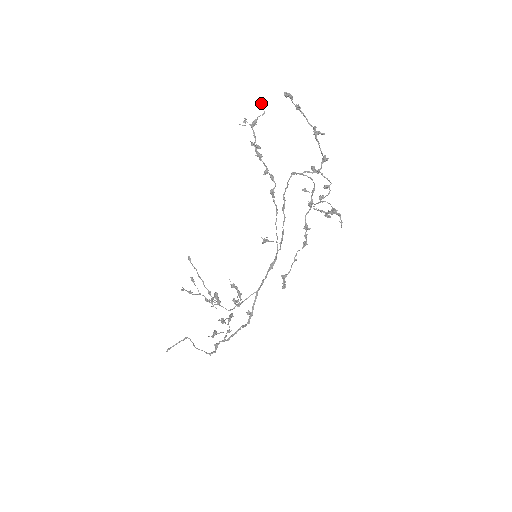
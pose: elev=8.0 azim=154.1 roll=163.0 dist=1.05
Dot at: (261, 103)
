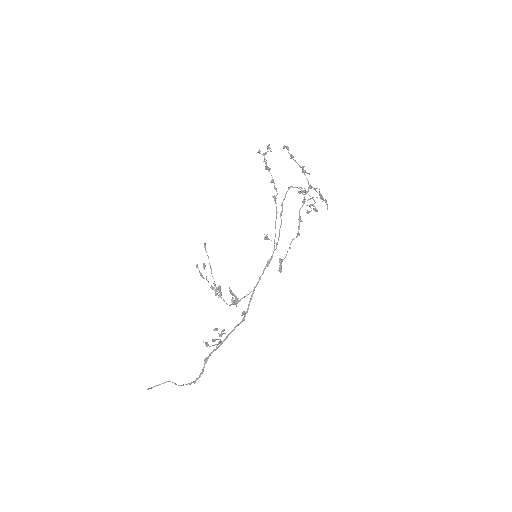
Dot at: (269, 148)
